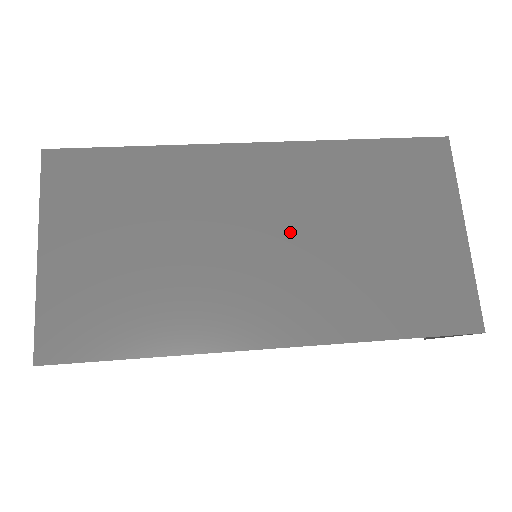
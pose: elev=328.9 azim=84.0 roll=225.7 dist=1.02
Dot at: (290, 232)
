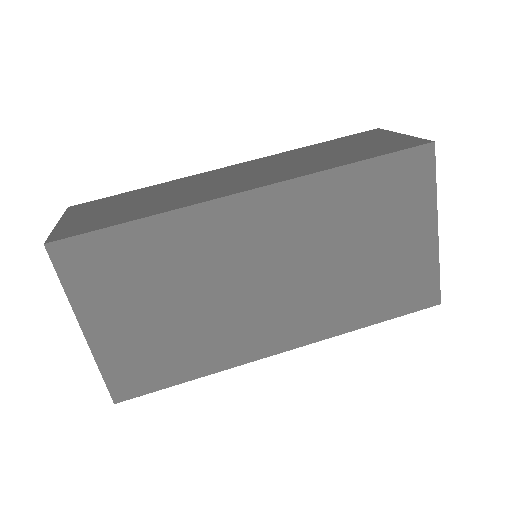
Dot at: (292, 266)
